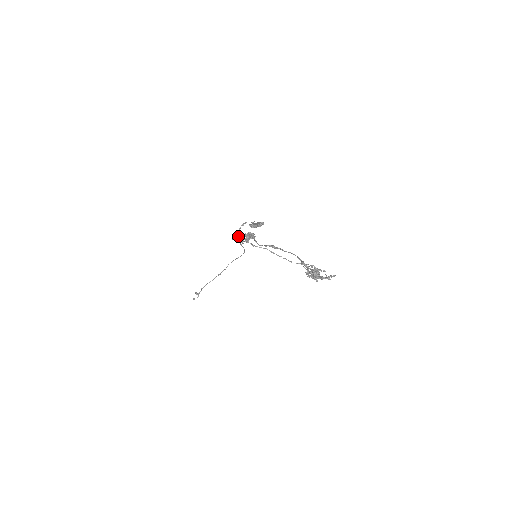
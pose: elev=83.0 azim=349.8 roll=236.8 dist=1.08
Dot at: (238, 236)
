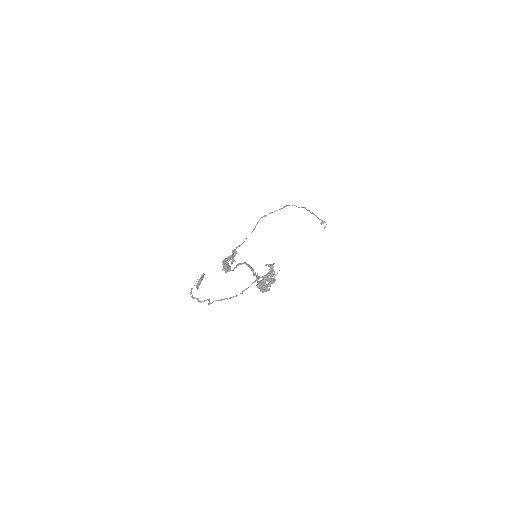
Dot at: occluded
